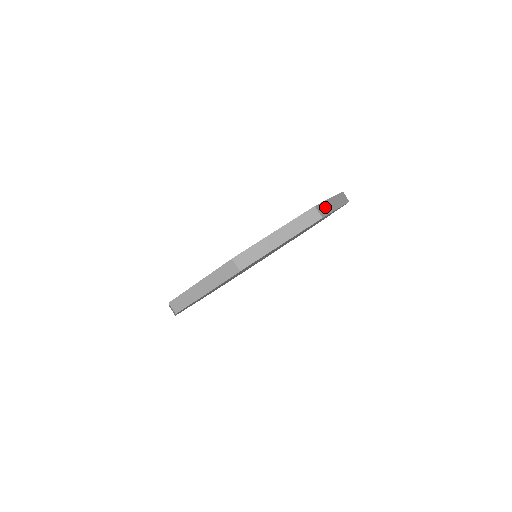
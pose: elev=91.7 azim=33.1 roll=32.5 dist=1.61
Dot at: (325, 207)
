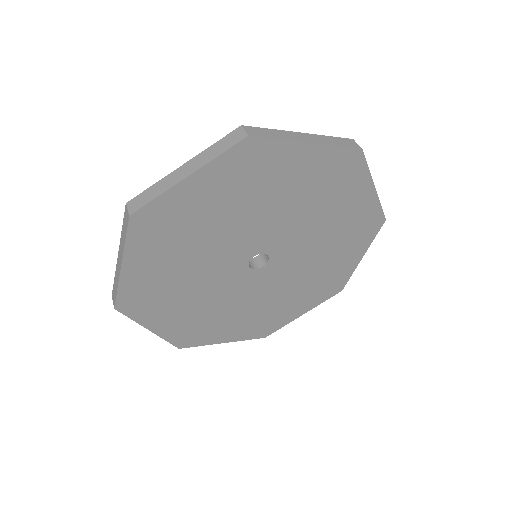
Dot at: (273, 133)
